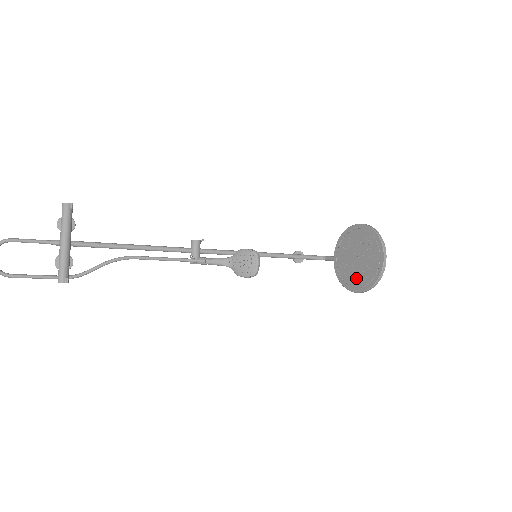
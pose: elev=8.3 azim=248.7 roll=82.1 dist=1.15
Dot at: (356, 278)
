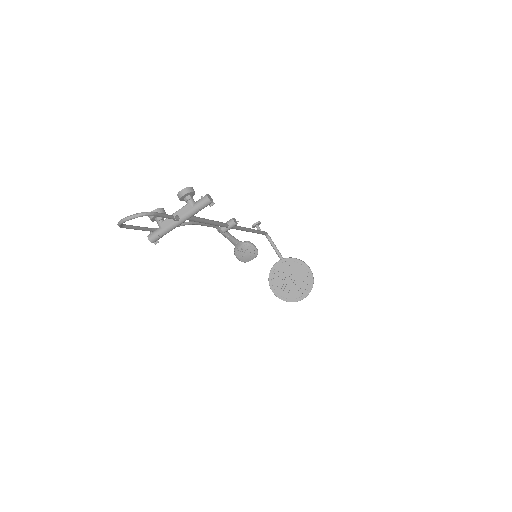
Dot at: (280, 287)
